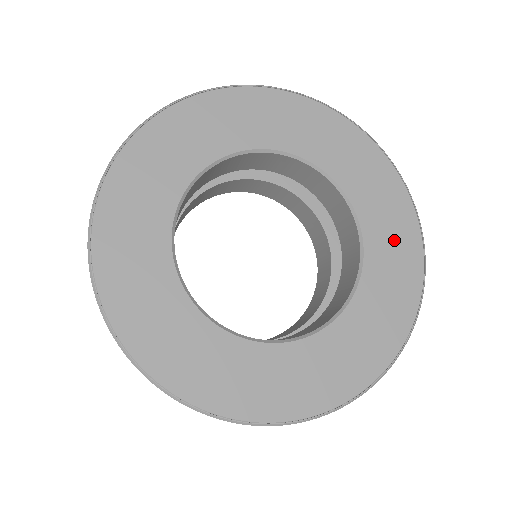
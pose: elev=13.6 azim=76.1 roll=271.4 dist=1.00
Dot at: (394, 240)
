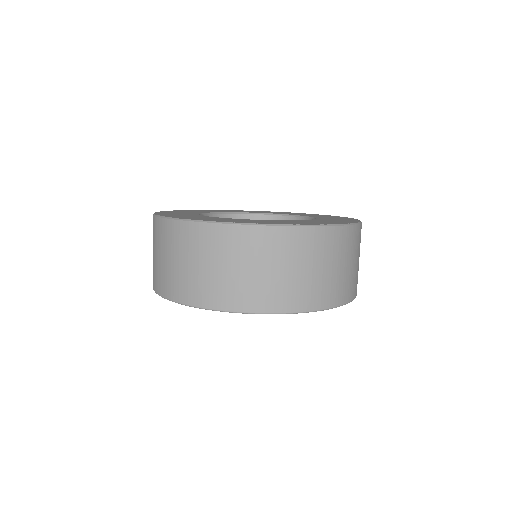
Dot at: (335, 218)
